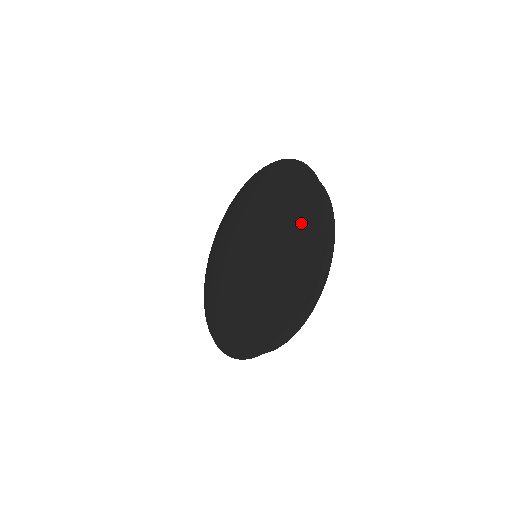
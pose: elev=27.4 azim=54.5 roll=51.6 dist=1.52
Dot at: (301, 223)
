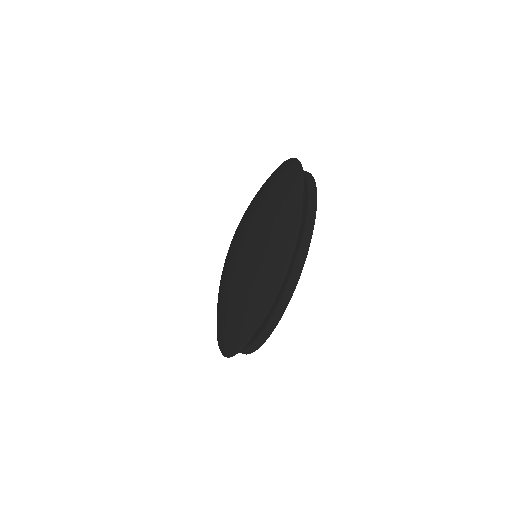
Dot at: (278, 175)
